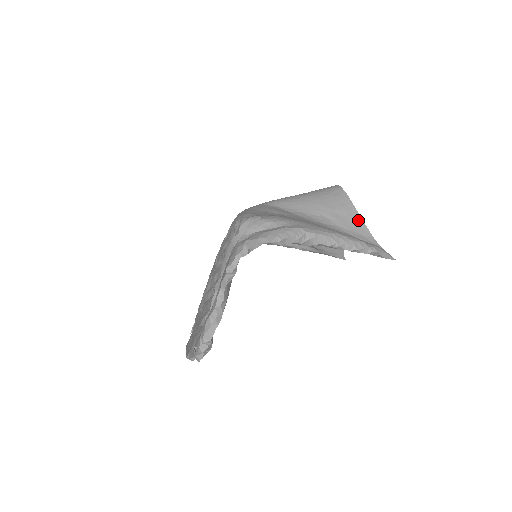
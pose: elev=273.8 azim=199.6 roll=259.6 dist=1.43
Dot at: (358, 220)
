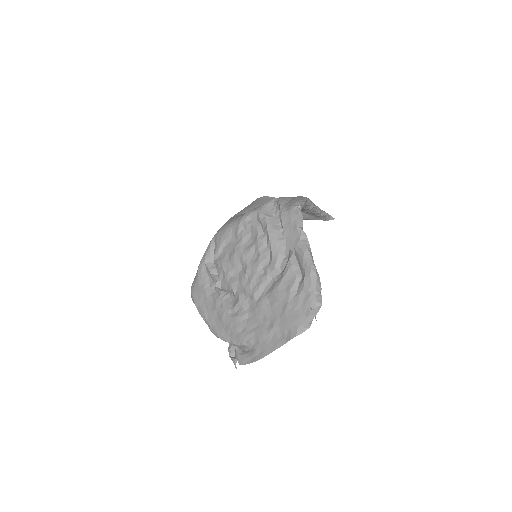
Dot at: occluded
